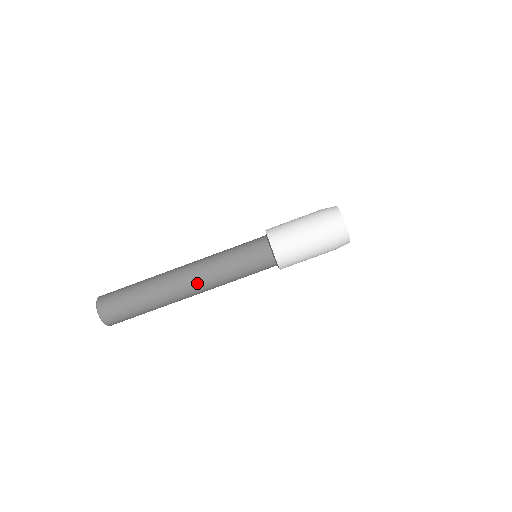
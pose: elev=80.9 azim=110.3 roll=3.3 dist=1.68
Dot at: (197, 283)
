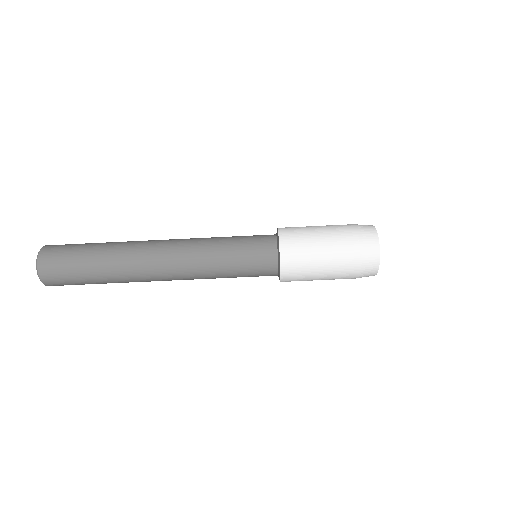
Dot at: occluded
